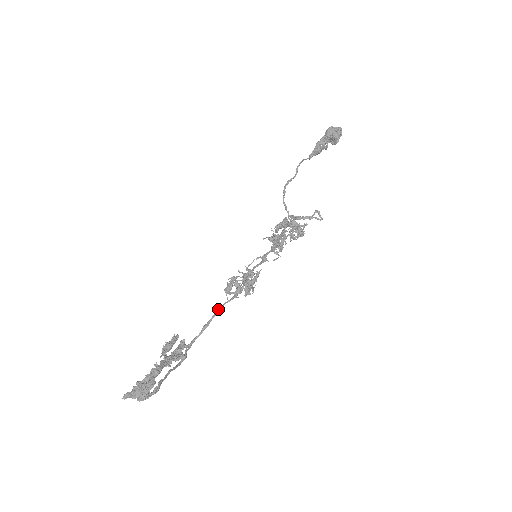
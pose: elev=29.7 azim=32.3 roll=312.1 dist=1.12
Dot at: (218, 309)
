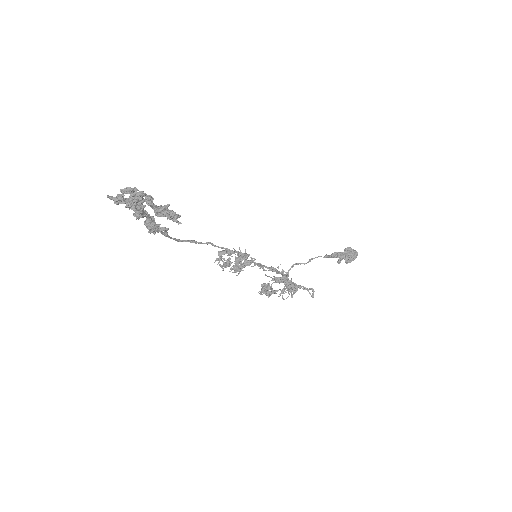
Dot at: occluded
